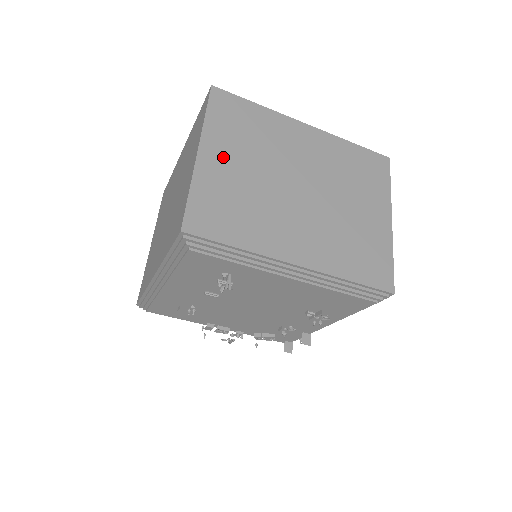
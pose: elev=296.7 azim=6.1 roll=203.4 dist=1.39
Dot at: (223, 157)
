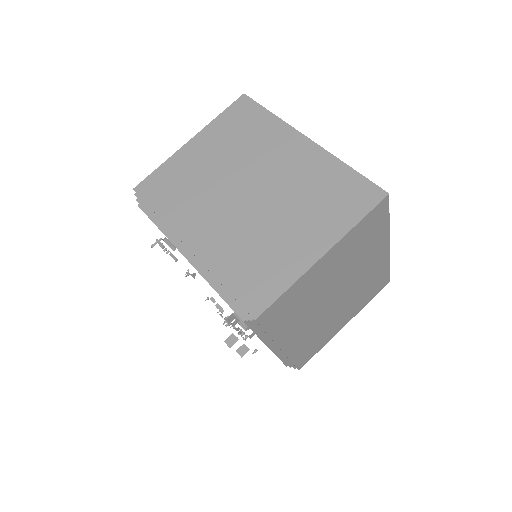
Dot at: (204, 149)
